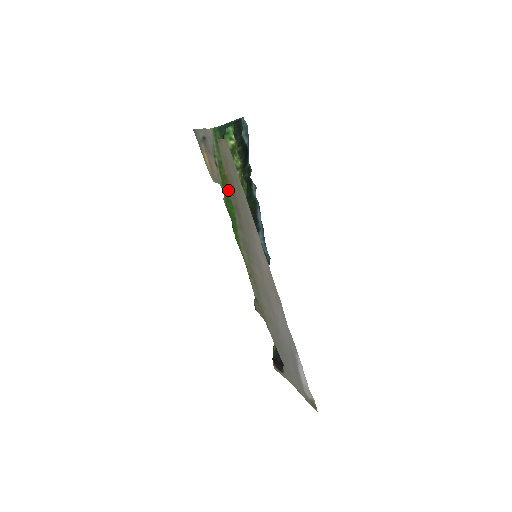
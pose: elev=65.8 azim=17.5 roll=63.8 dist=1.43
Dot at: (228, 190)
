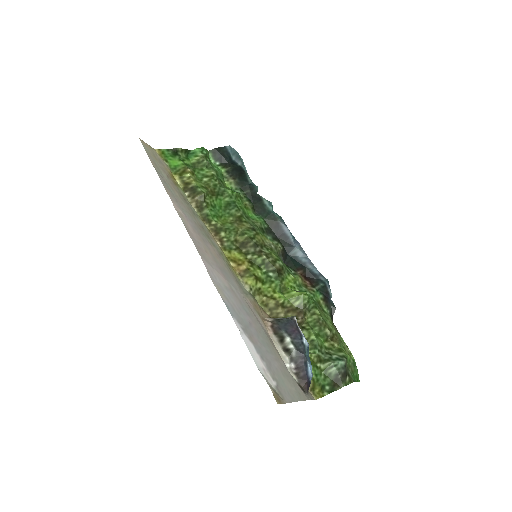
Dot at: (181, 187)
